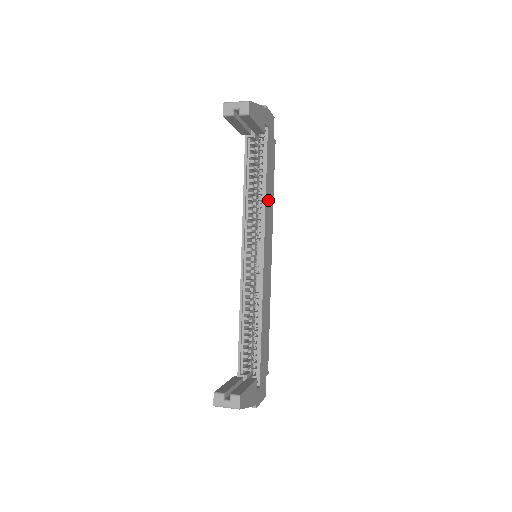
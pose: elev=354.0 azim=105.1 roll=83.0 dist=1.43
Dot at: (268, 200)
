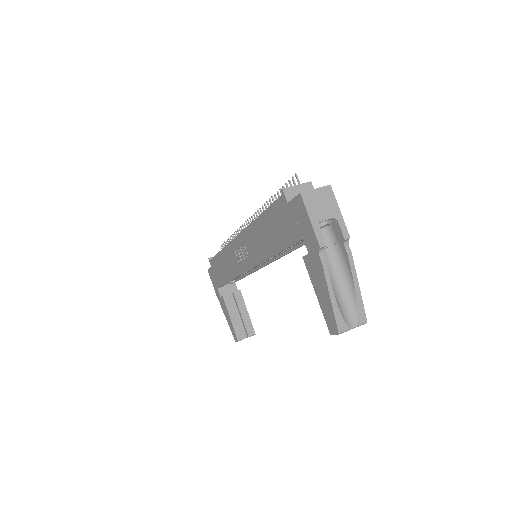
Dot at: occluded
